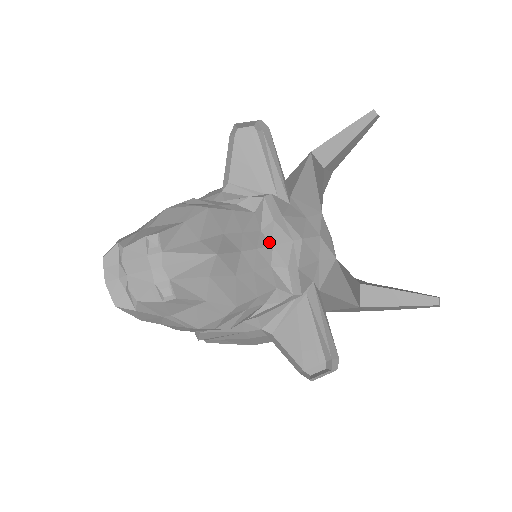
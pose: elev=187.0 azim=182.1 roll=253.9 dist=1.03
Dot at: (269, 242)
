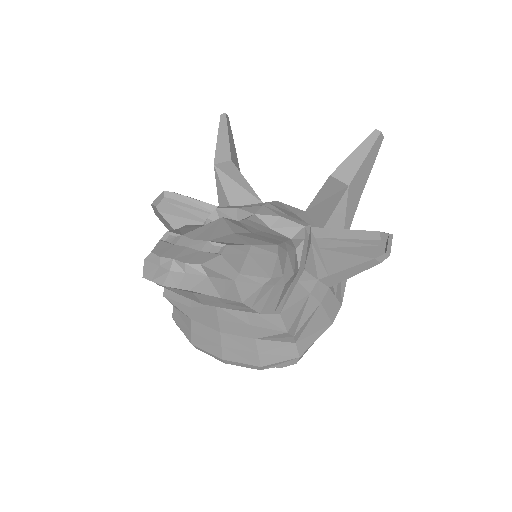
Dot at: occluded
